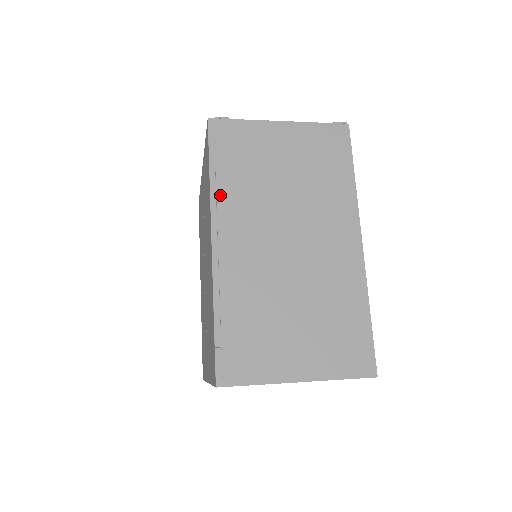
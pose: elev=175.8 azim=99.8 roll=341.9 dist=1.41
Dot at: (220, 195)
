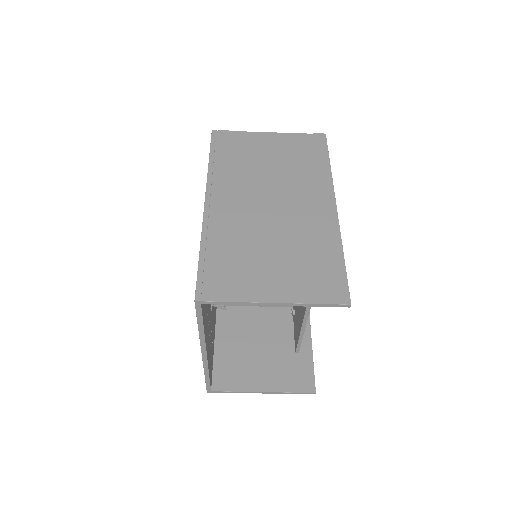
Dot at: (216, 173)
